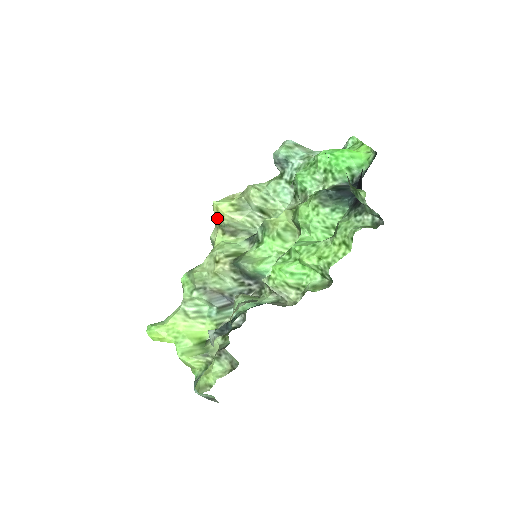
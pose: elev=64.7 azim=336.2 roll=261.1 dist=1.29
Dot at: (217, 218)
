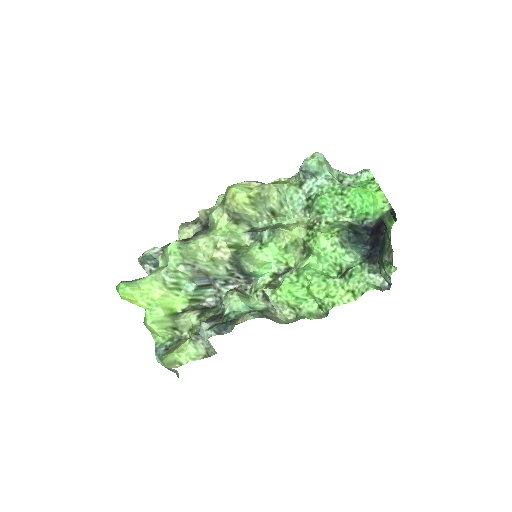
Dot at: (228, 202)
